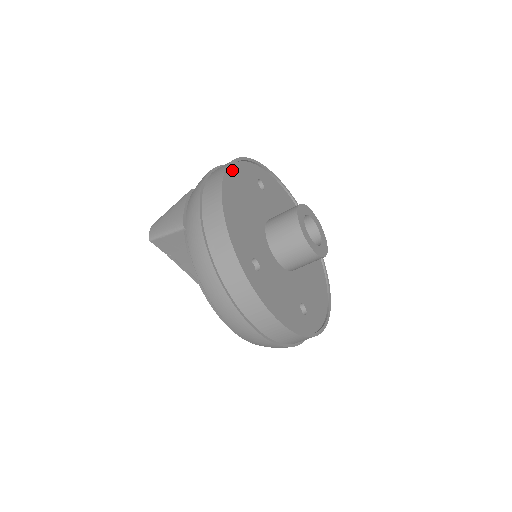
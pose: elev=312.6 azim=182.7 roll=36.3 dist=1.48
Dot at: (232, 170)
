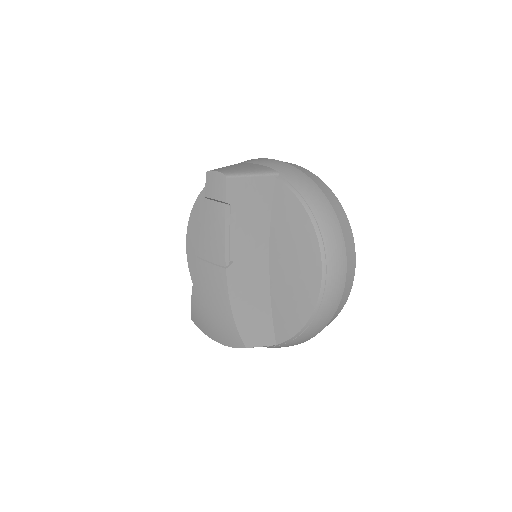
Dot at: occluded
